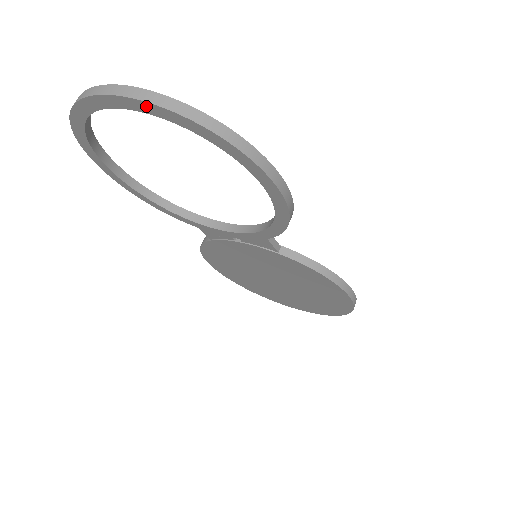
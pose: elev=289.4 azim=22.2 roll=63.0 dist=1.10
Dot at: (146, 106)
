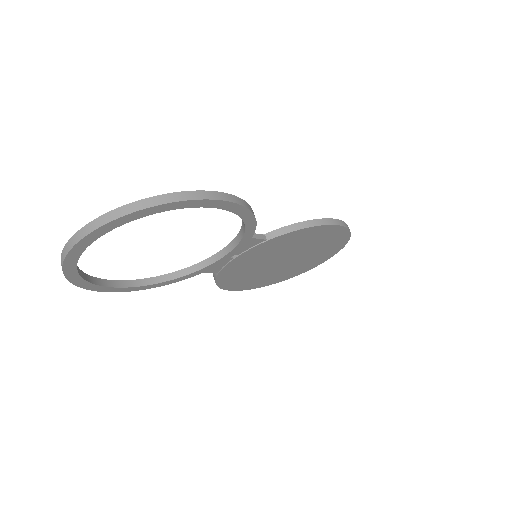
Dot at: (107, 227)
